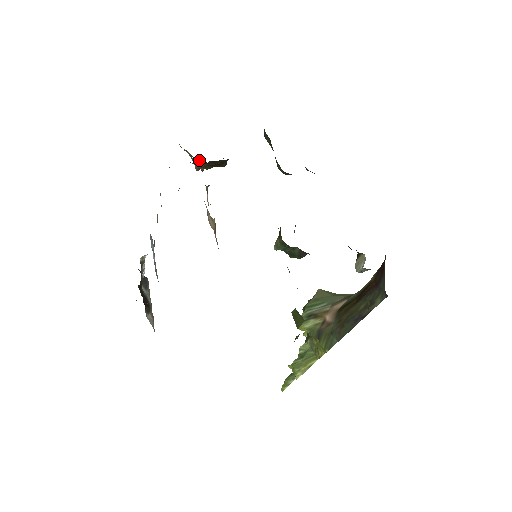
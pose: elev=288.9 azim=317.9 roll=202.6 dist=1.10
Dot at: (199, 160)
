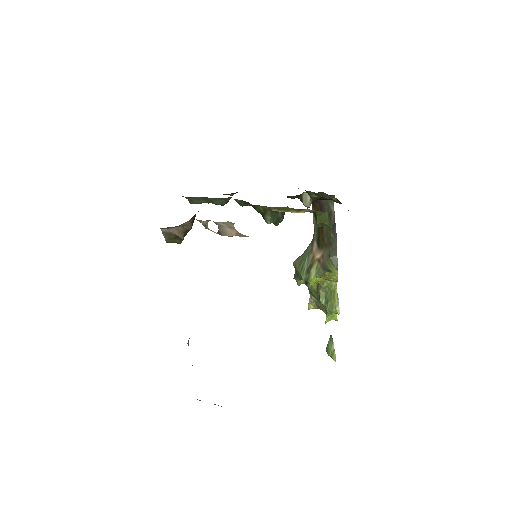
Dot at: (175, 237)
